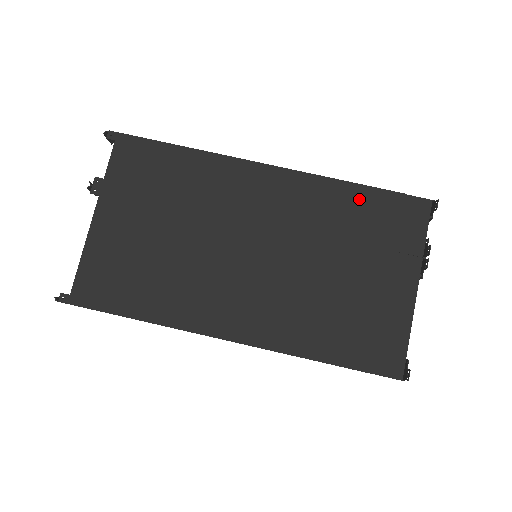
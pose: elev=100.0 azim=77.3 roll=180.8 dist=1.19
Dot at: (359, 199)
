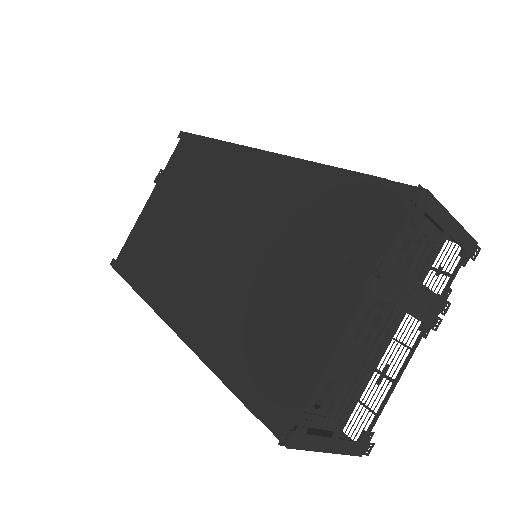
Dot at: (328, 186)
